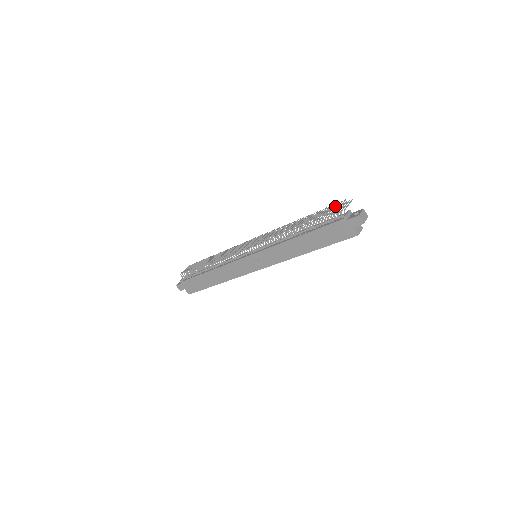
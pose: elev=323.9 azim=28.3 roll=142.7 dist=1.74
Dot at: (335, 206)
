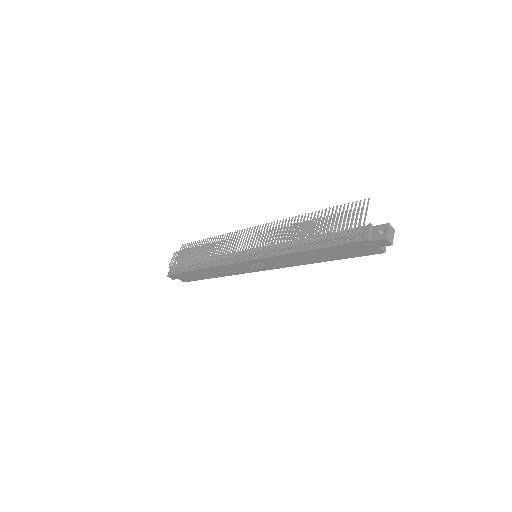
Dot at: (351, 219)
